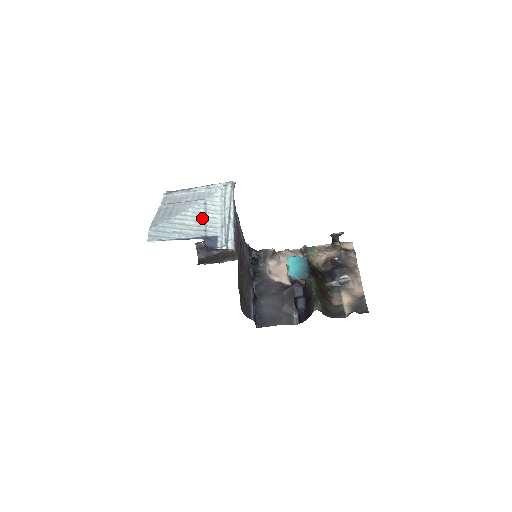
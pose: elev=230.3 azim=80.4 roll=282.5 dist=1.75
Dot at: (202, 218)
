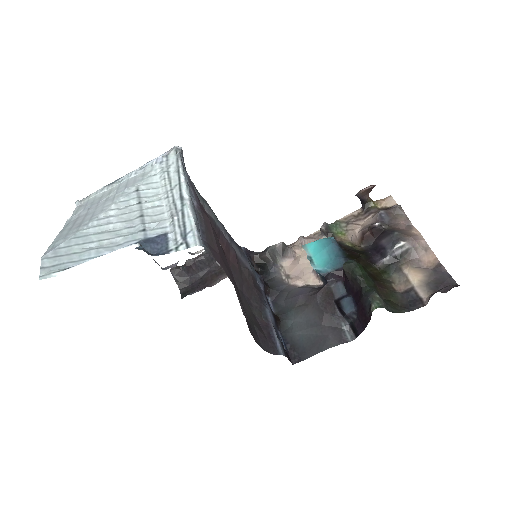
Dot at: (135, 213)
